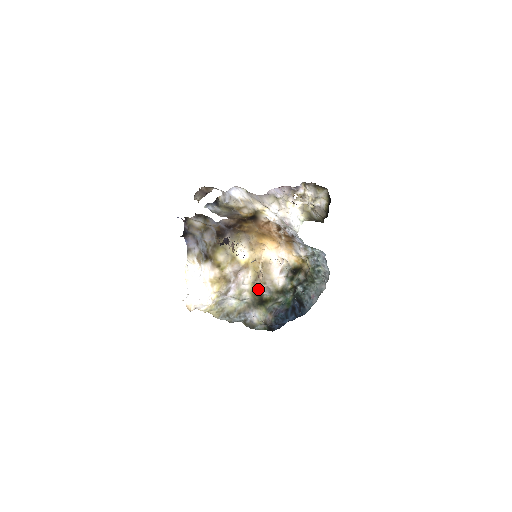
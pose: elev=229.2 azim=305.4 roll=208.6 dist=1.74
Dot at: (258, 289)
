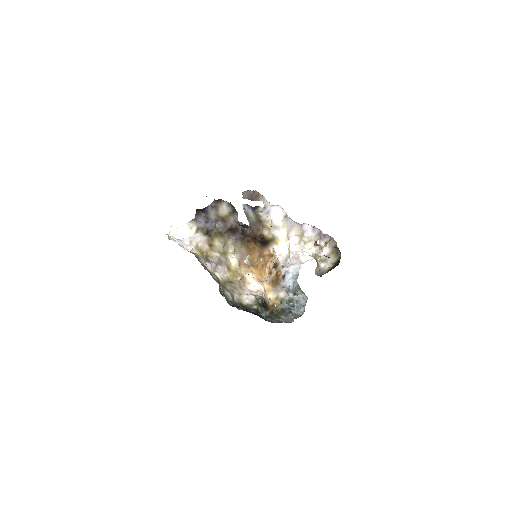
Dot at: (225, 289)
